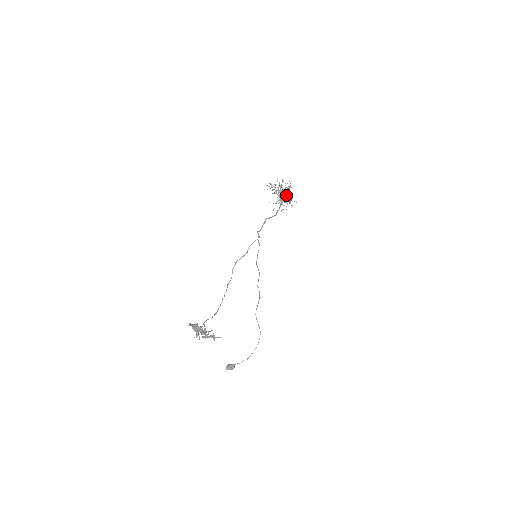
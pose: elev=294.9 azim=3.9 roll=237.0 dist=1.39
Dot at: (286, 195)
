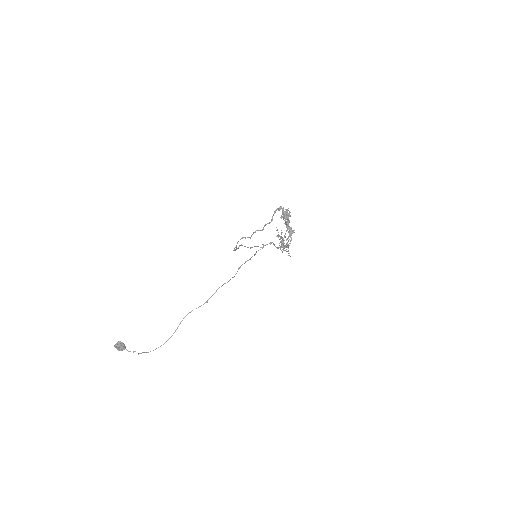
Dot at: (286, 245)
